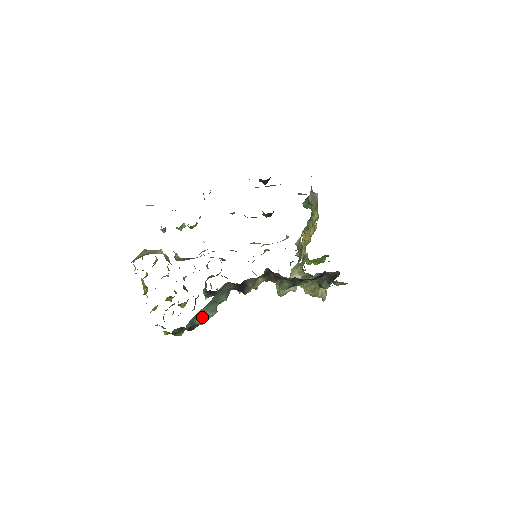
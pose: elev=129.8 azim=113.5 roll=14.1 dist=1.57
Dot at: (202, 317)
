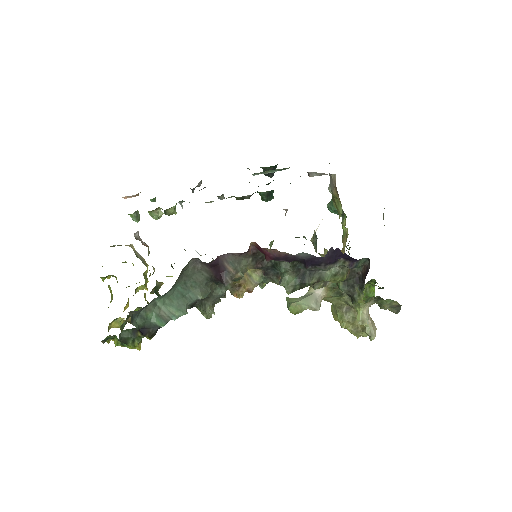
Dot at: (162, 314)
